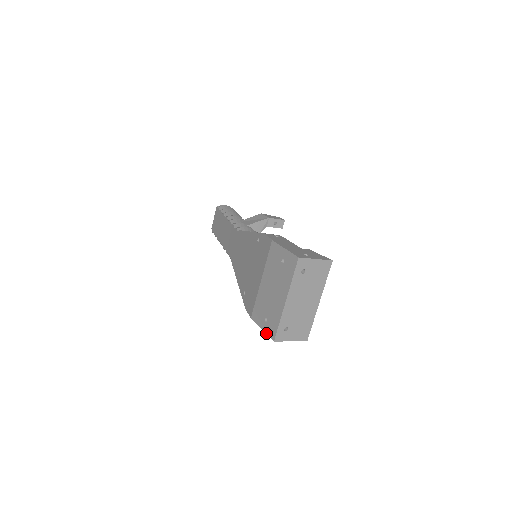
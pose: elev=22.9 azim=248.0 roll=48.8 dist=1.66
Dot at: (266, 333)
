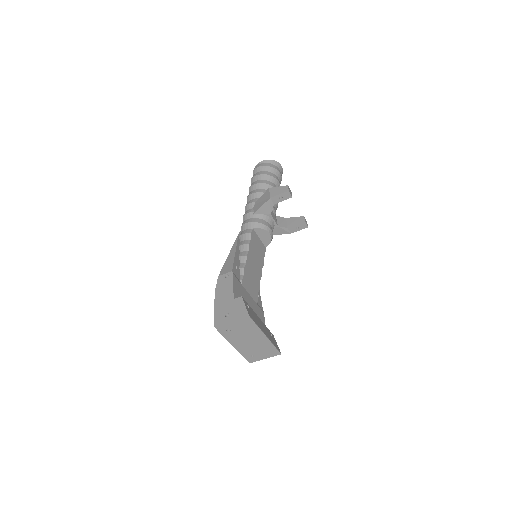
Dot at: occluded
